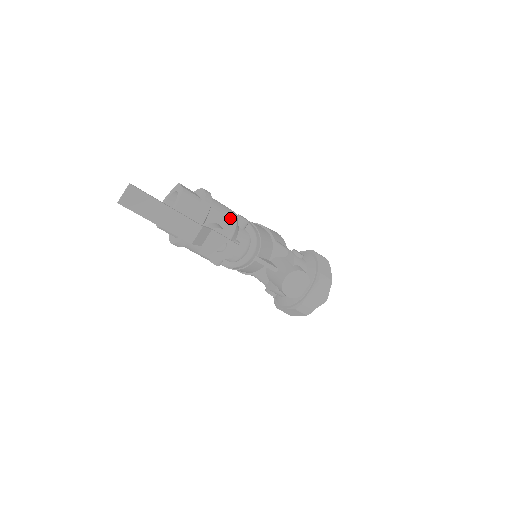
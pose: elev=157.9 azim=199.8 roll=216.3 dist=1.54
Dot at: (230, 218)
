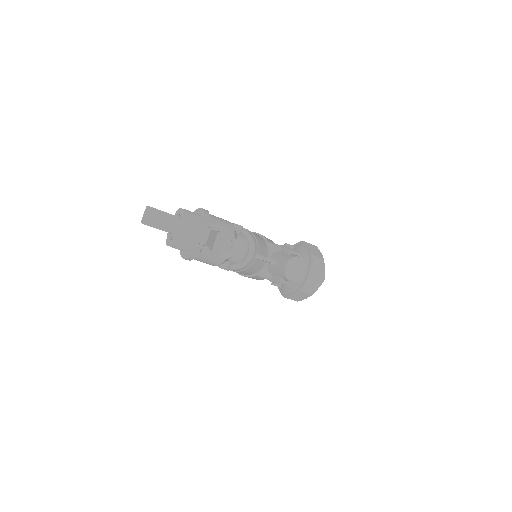
Dot at: (228, 225)
